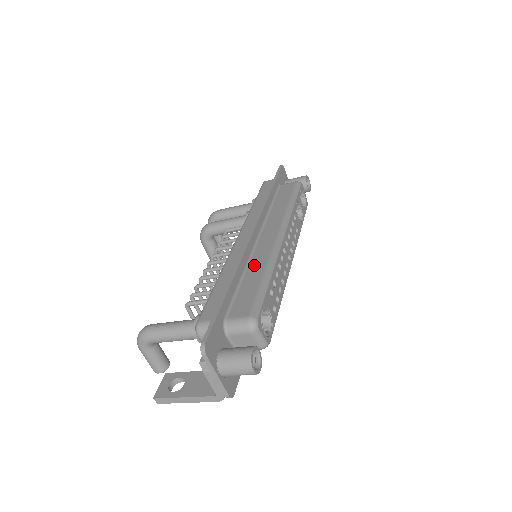
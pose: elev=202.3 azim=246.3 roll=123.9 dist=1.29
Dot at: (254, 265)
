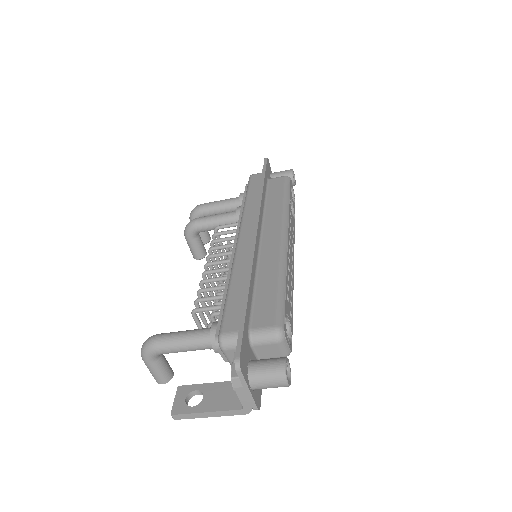
Dot at: (265, 268)
